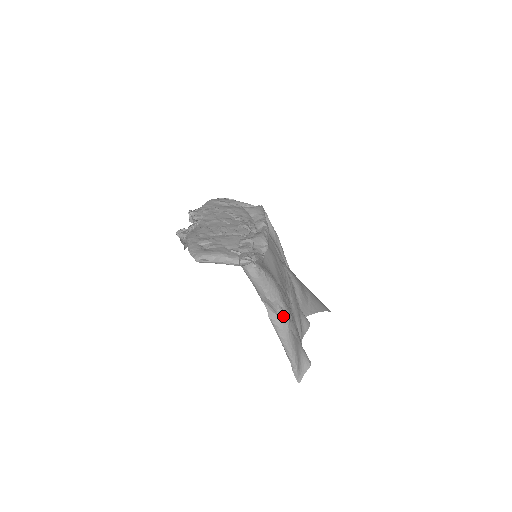
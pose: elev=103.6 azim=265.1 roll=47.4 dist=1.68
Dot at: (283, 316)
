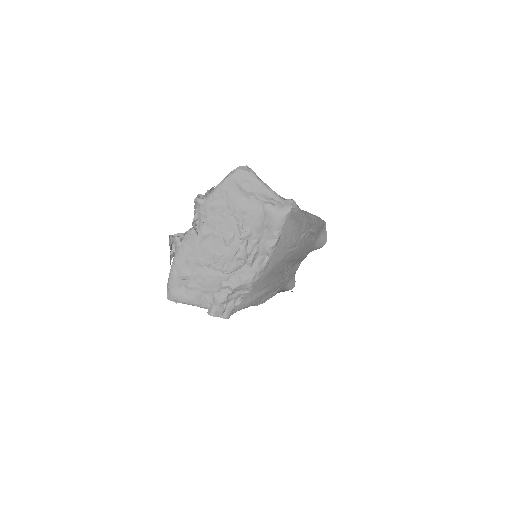
Dot at: (257, 305)
